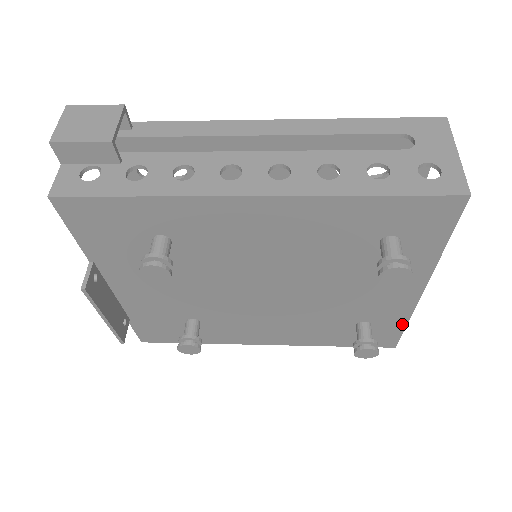
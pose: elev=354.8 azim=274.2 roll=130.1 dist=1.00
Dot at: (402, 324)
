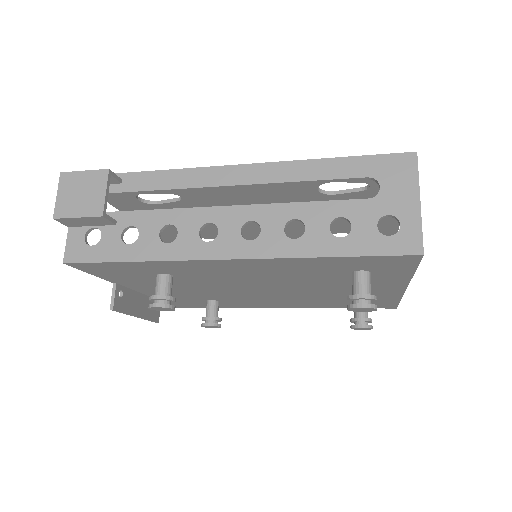
Dot at: (396, 300)
